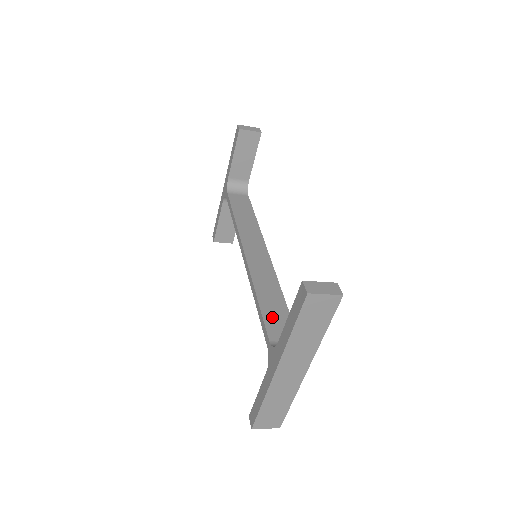
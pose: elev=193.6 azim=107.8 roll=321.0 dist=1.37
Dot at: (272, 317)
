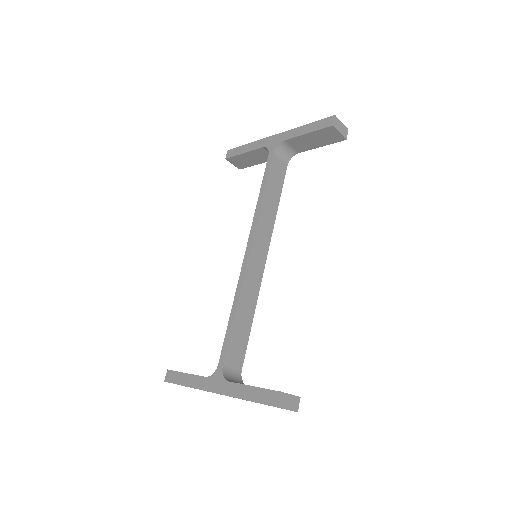
Dot at: (236, 339)
